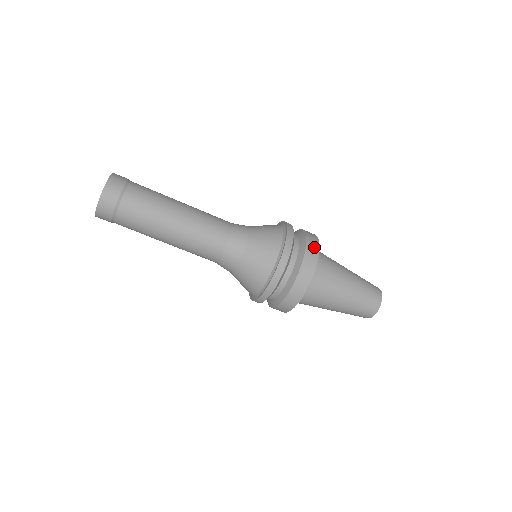
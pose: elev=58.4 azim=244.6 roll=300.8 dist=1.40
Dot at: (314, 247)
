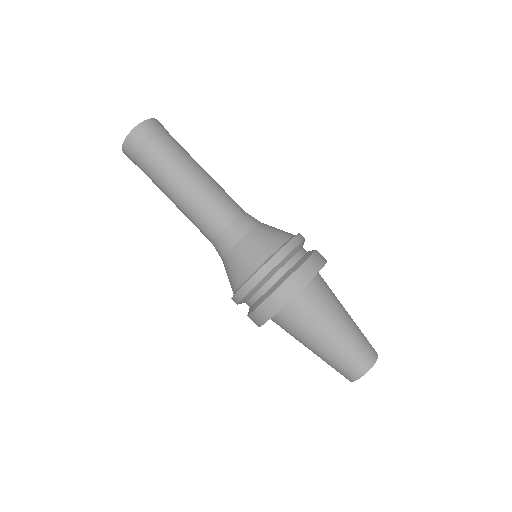
Dot at: (318, 262)
